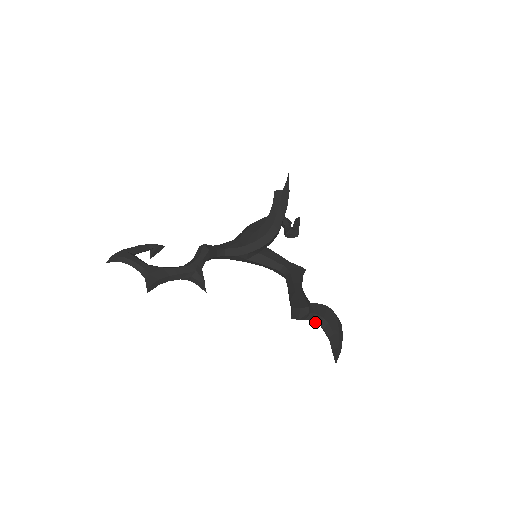
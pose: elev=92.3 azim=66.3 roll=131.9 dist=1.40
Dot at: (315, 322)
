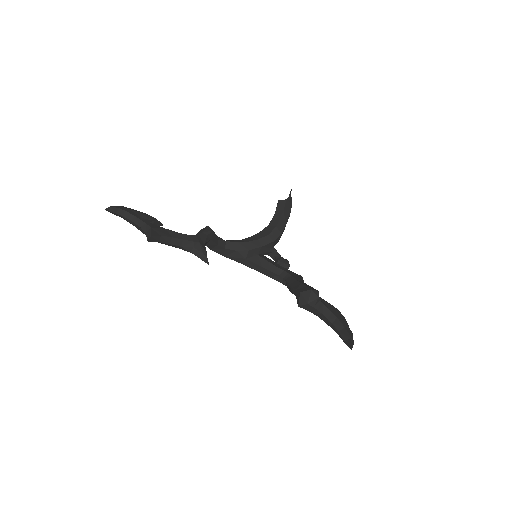
Dot at: (323, 314)
